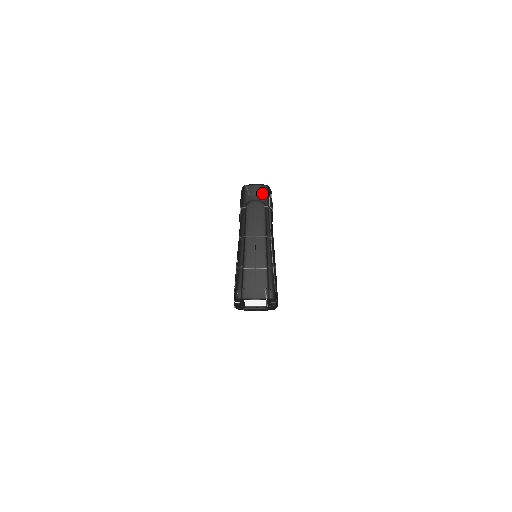
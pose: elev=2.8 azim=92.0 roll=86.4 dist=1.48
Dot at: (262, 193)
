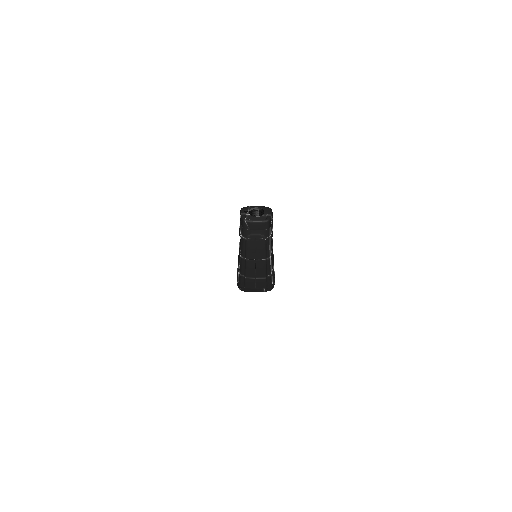
Dot at: (262, 228)
